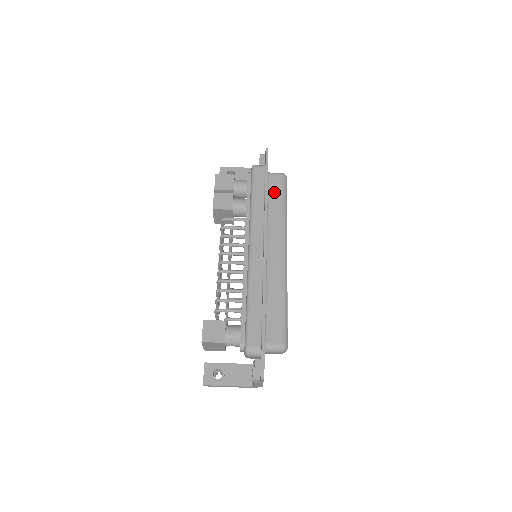
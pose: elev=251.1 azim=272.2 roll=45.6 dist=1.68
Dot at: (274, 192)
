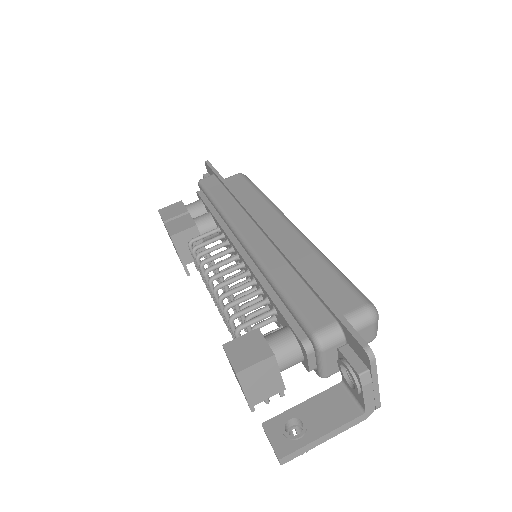
Dot at: (238, 188)
